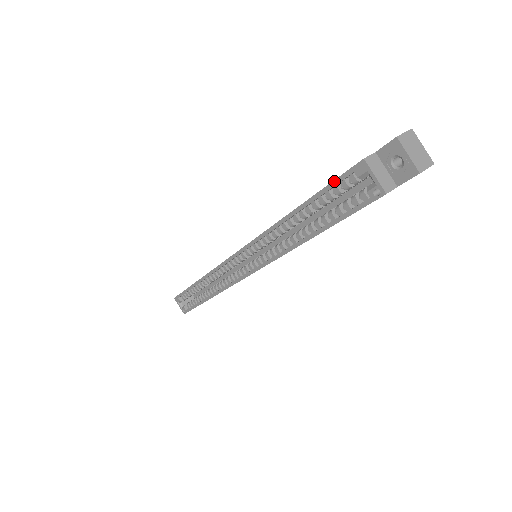
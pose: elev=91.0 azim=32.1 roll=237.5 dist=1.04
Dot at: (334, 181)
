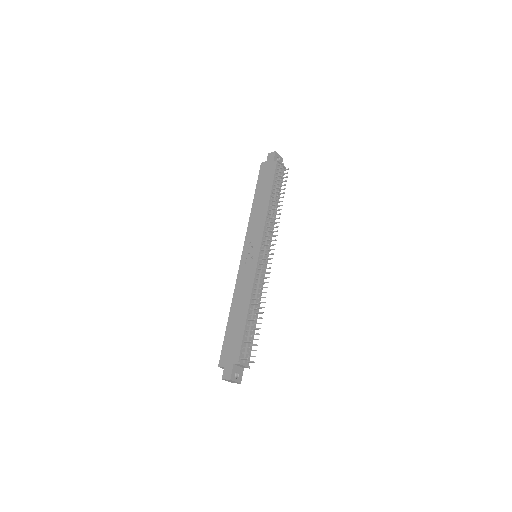
Dot at: (222, 347)
